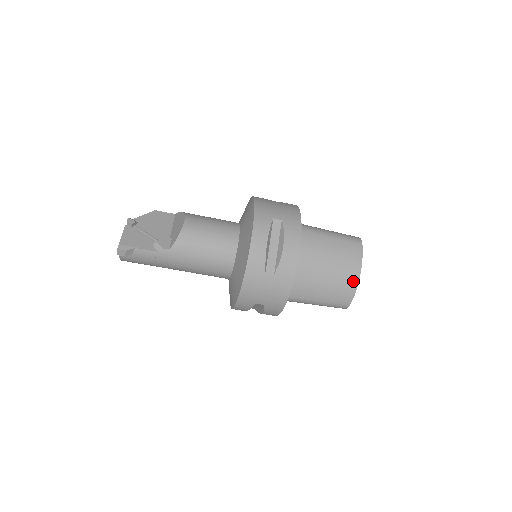
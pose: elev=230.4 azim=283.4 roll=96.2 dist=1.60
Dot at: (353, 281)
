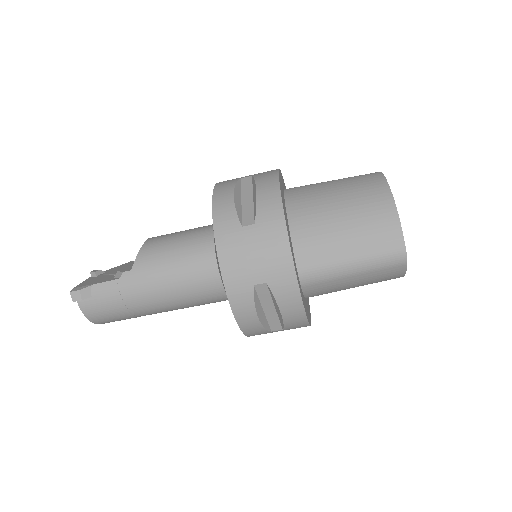
Dot at: (387, 209)
